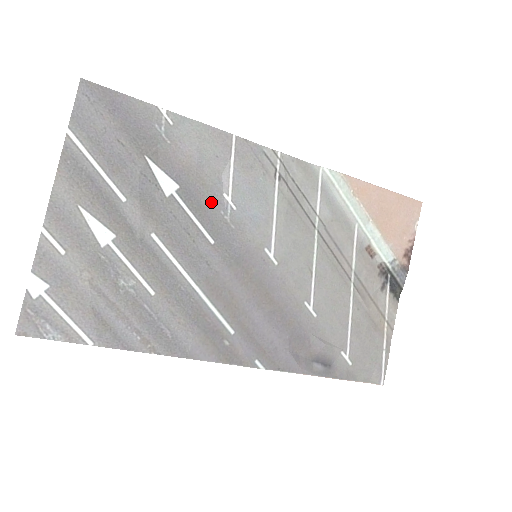
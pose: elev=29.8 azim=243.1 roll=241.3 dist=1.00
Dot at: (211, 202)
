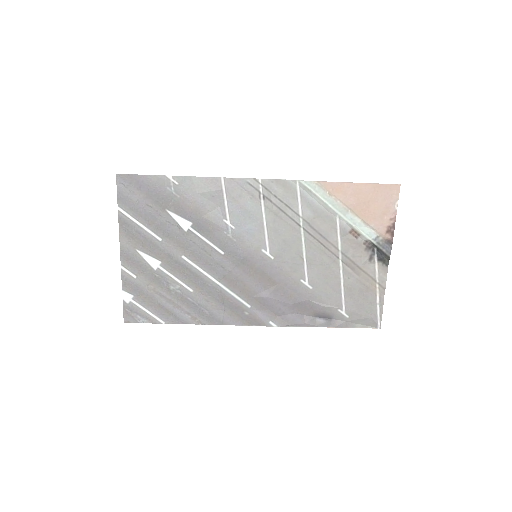
Dot at: (216, 228)
